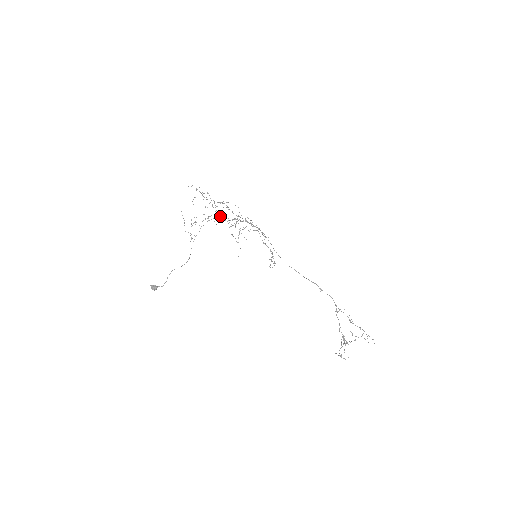
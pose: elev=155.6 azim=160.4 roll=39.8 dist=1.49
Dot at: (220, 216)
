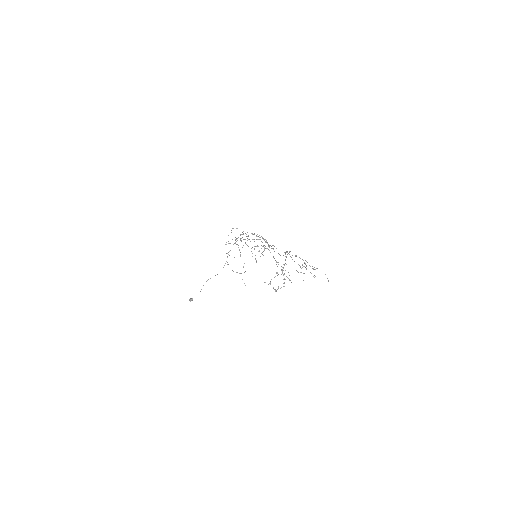
Dot at: occluded
